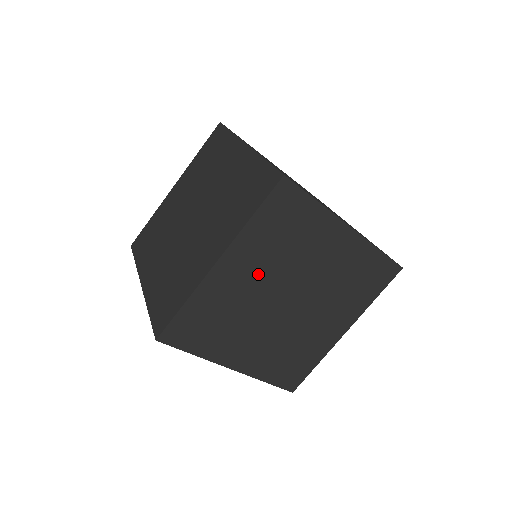
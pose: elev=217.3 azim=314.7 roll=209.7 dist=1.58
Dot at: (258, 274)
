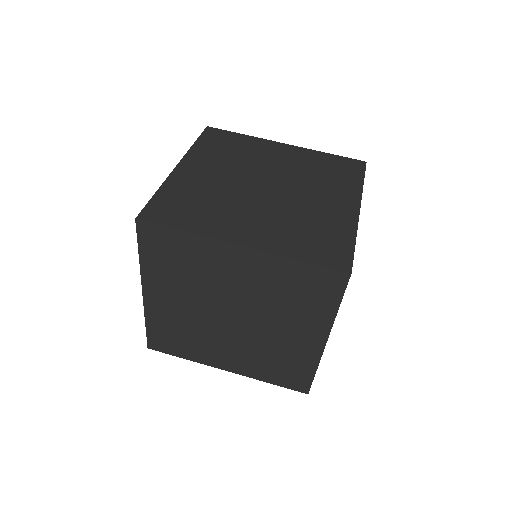
Dot at: (245, 283)
